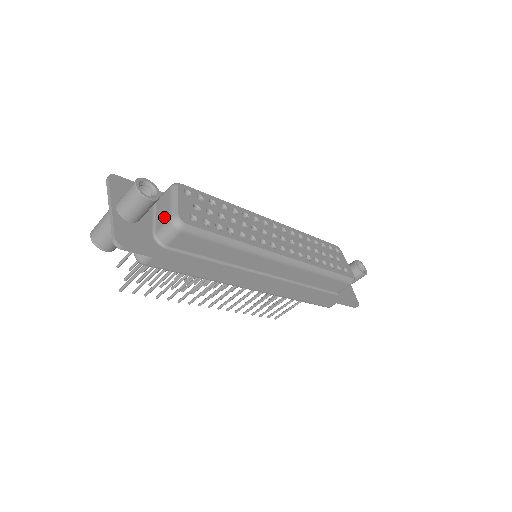
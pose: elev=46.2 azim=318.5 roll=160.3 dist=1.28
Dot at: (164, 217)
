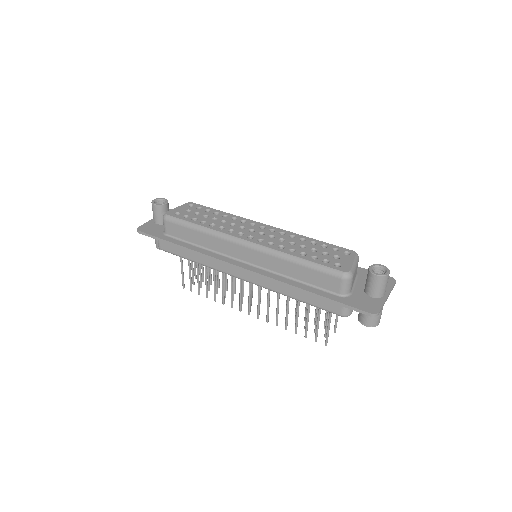
Dot at: occluded
